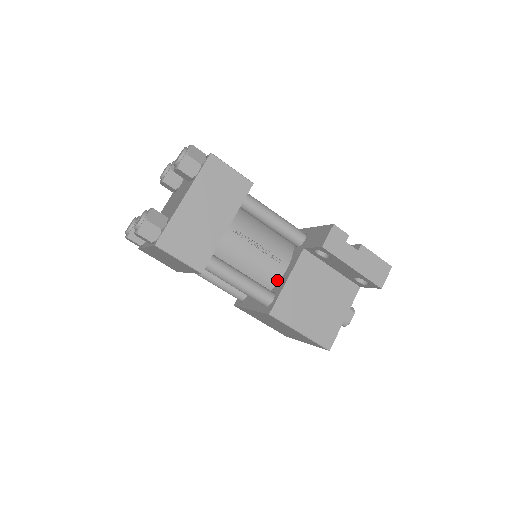
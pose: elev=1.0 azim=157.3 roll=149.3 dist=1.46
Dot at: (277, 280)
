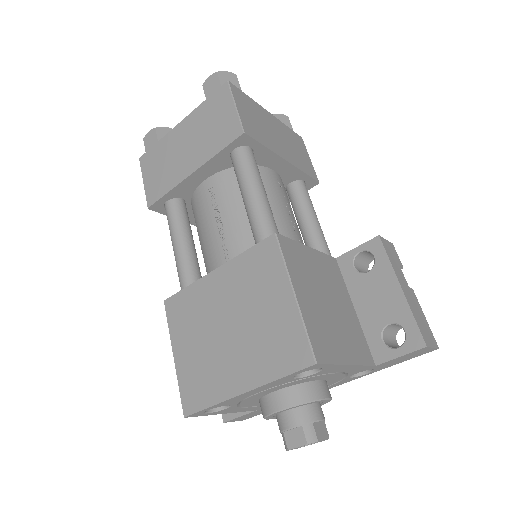
Dot at: occluded
